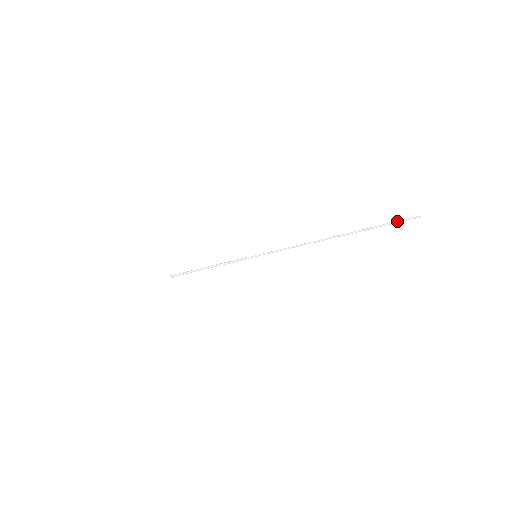
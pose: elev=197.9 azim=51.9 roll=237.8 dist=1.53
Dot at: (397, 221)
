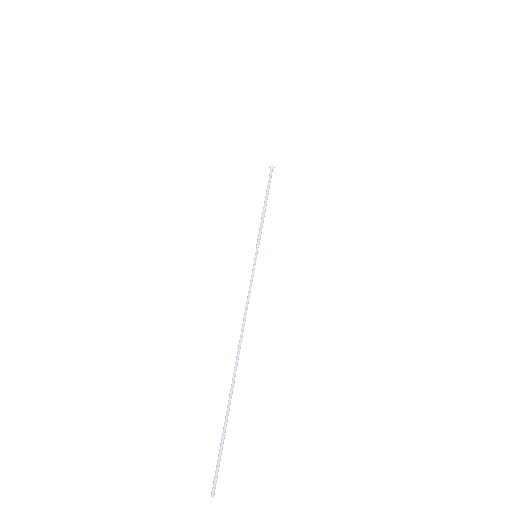
Dot at: occluded
